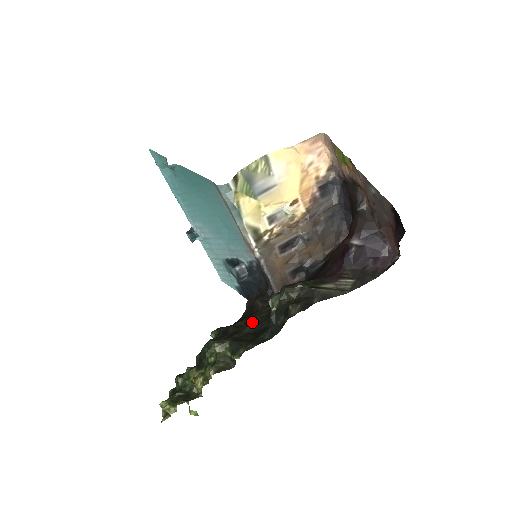
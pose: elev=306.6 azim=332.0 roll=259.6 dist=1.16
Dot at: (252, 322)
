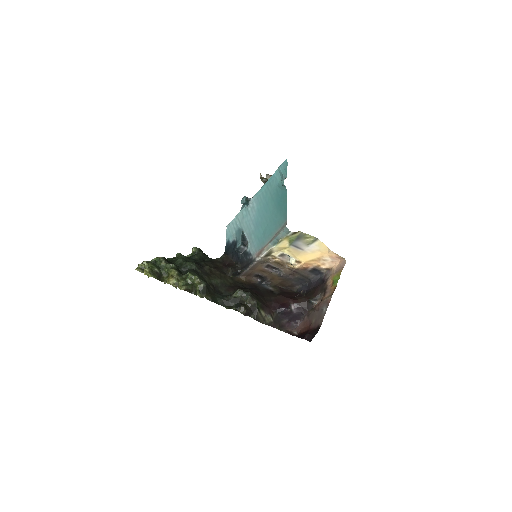
Dot at: (219, 280)
